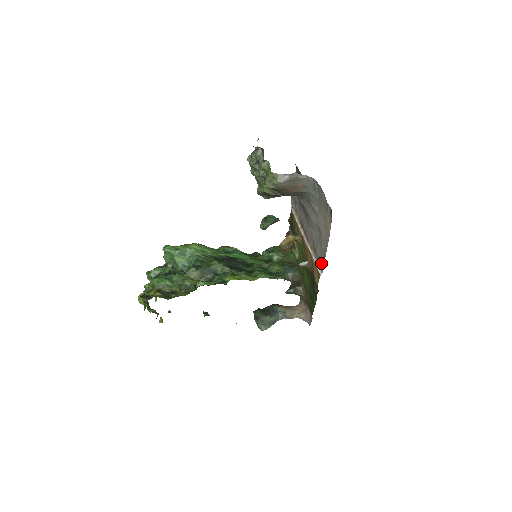
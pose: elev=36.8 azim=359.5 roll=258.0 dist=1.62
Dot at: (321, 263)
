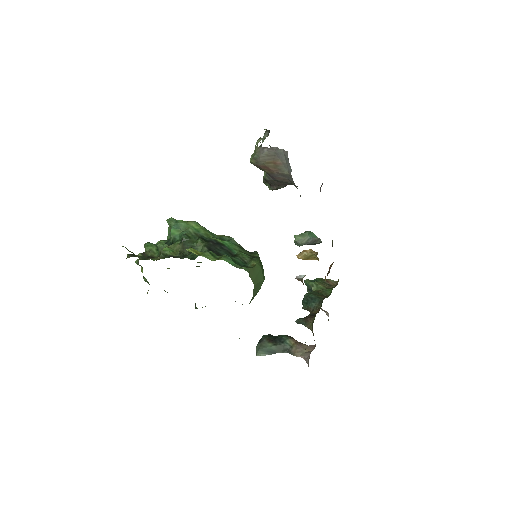
Dot at: occluded
